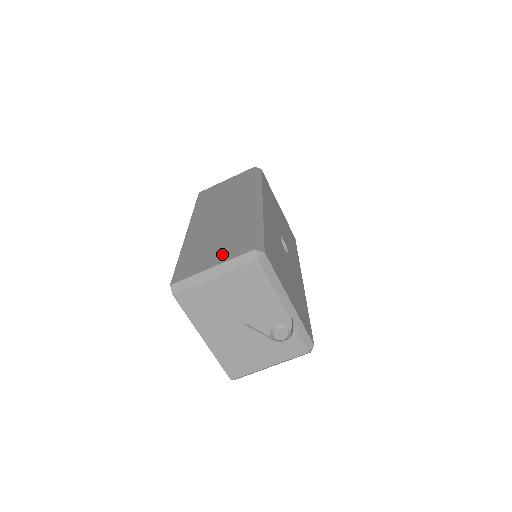
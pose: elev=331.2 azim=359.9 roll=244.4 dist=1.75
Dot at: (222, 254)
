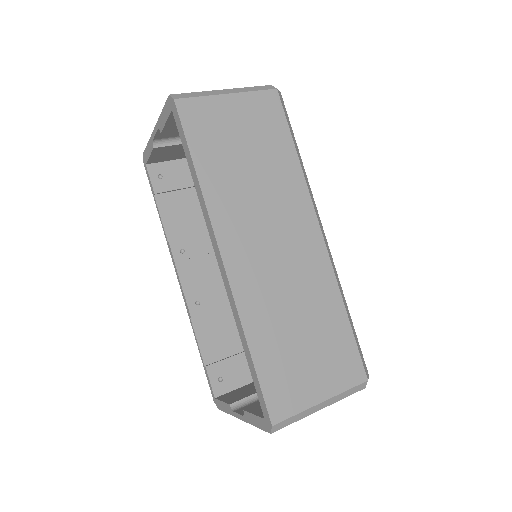
Dot at: (327, 375)
